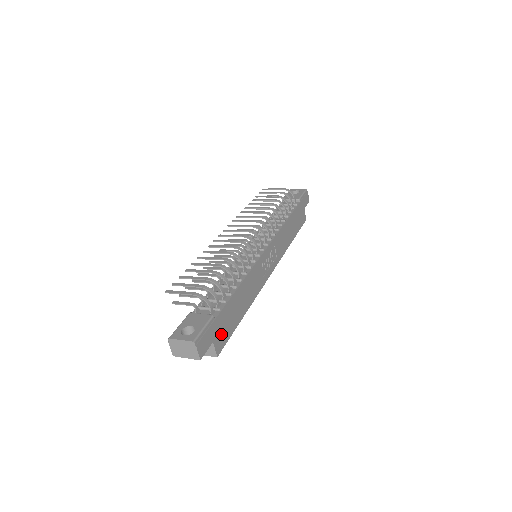
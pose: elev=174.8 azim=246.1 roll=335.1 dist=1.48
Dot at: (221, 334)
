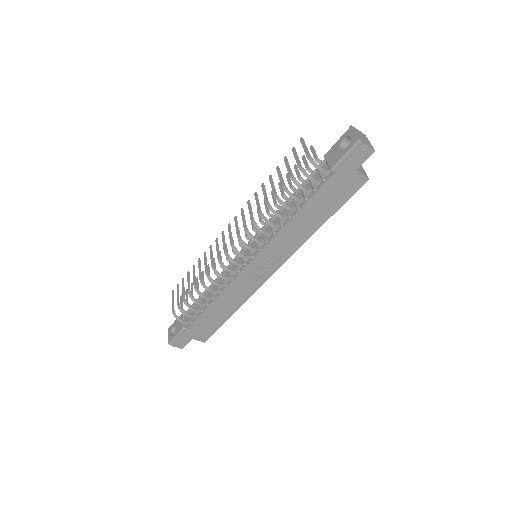
Dot at: (201, 333)
